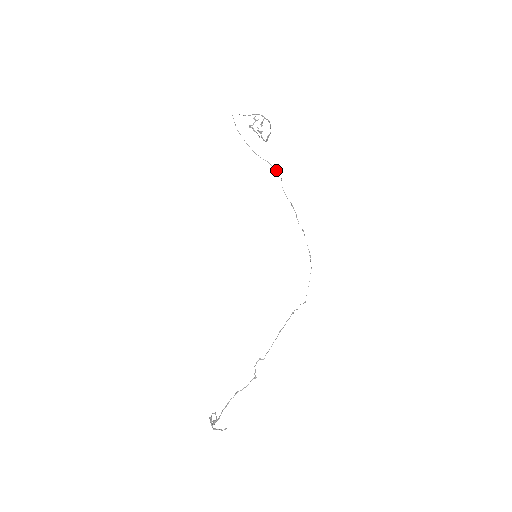
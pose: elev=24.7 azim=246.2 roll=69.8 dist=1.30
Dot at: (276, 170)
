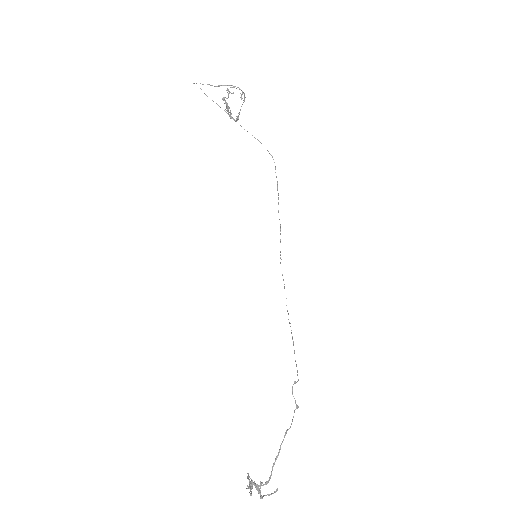
Dot at: (268, 151)
